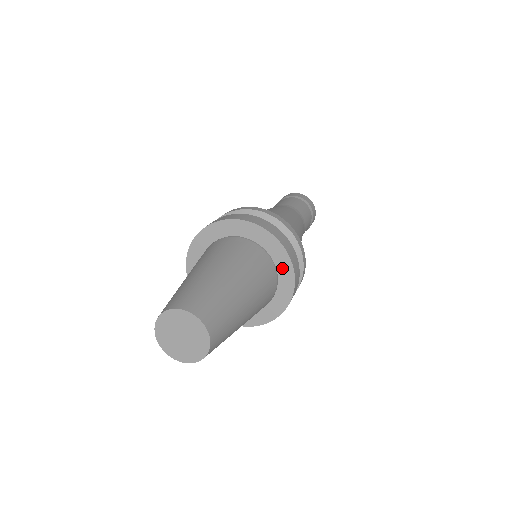
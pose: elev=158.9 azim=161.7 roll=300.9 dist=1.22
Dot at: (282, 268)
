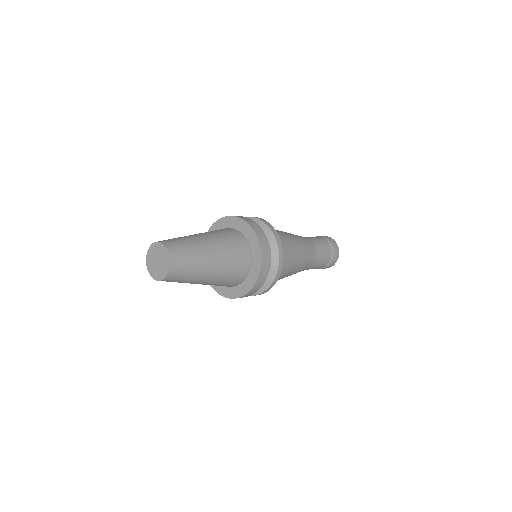
Dot at: (252, 243)
